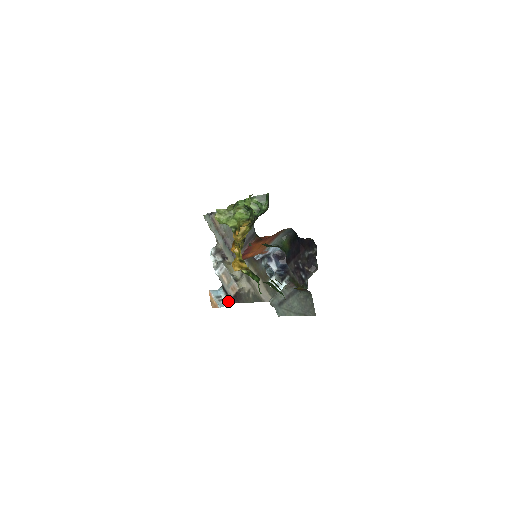
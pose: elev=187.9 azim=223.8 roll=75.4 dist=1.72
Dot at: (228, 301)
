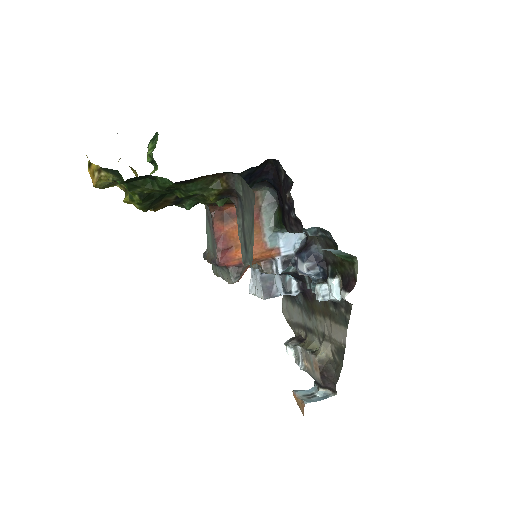
Dot at: (325, 395)
